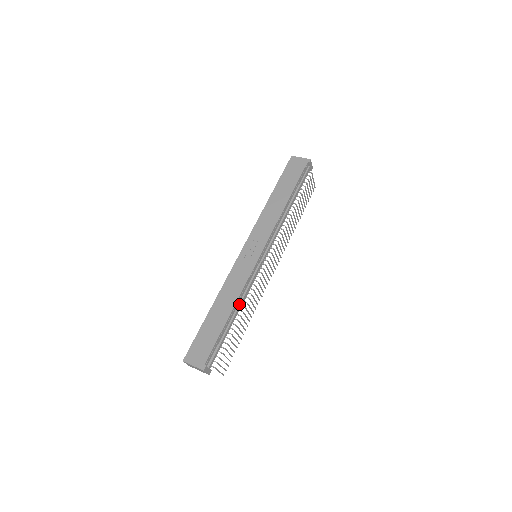
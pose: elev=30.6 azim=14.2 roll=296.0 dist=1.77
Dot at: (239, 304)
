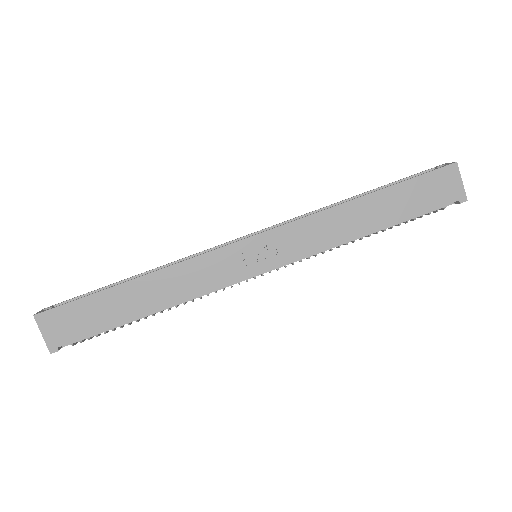
Dot at: occluded
